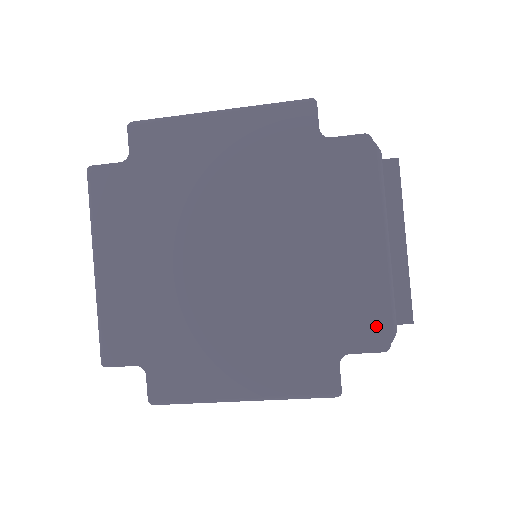
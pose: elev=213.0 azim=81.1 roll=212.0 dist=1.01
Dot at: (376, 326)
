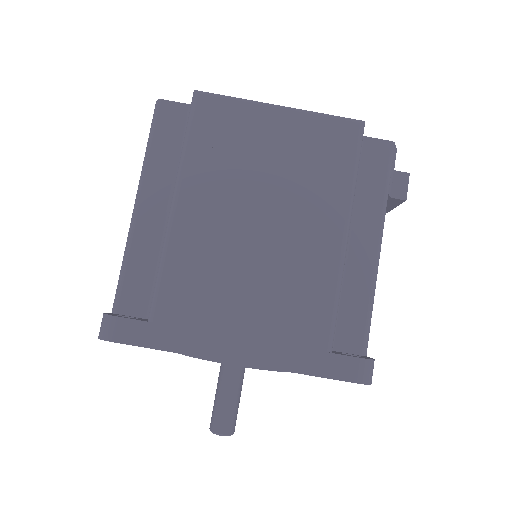
Dot at: occluded
